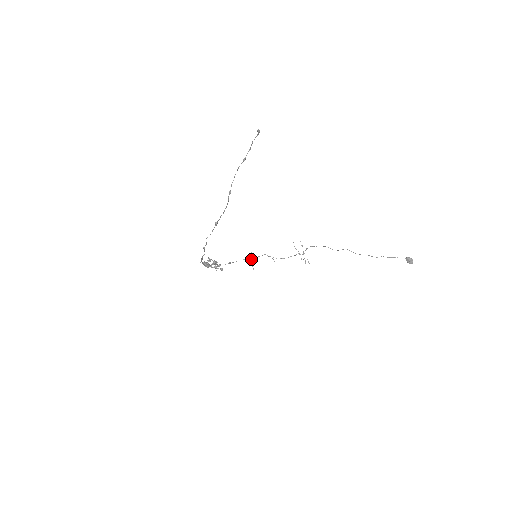
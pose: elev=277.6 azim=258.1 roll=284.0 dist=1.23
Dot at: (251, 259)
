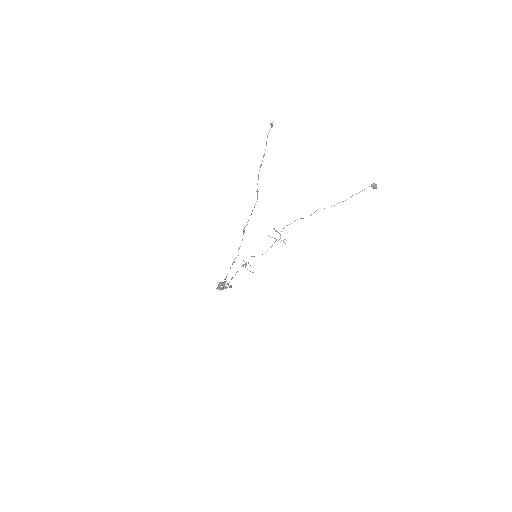
Dot at: (246, 265)
